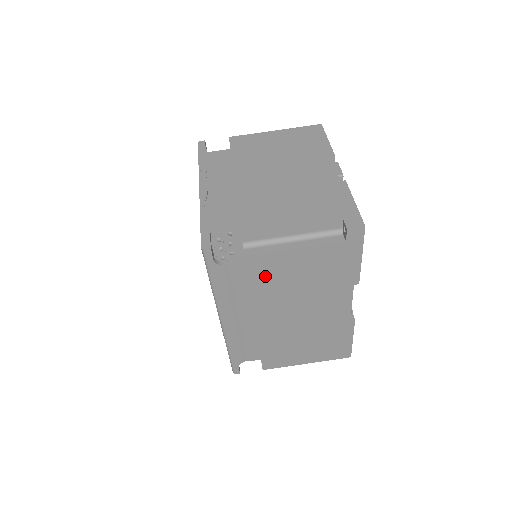
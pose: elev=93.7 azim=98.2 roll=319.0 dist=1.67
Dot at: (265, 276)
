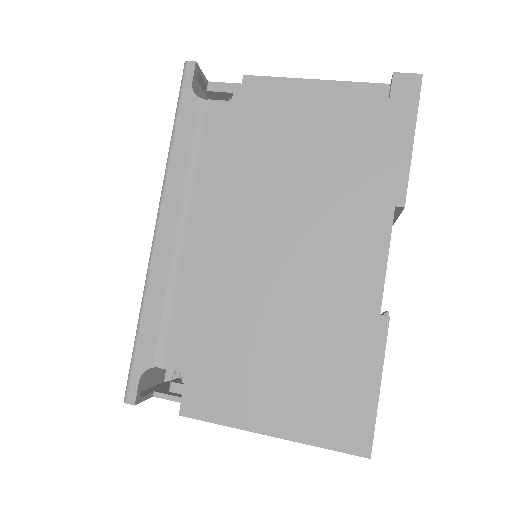
Dot at: (252, 138)
